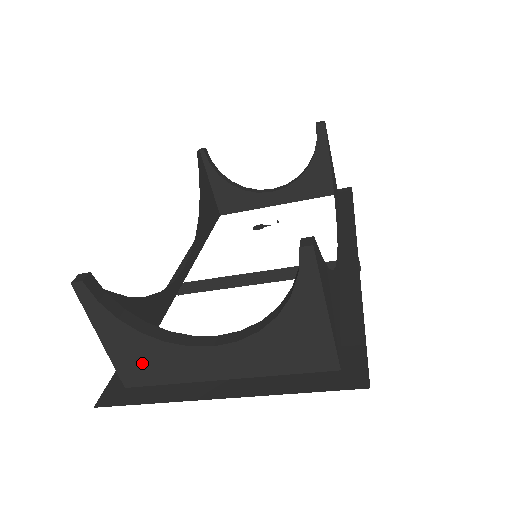
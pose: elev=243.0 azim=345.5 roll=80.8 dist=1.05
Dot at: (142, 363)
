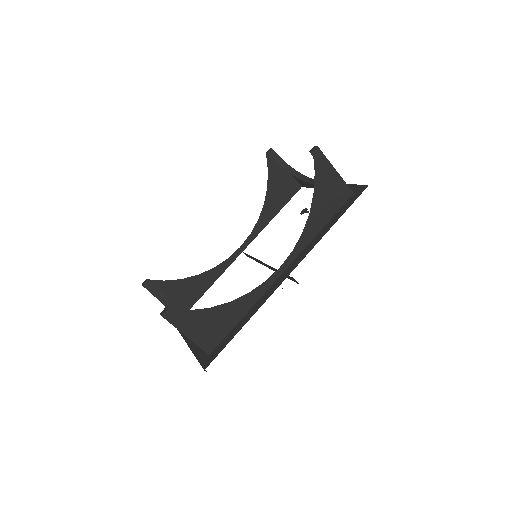
Dot at: occluded
